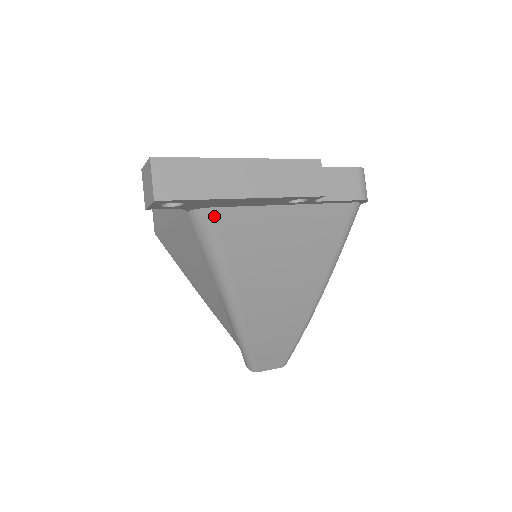
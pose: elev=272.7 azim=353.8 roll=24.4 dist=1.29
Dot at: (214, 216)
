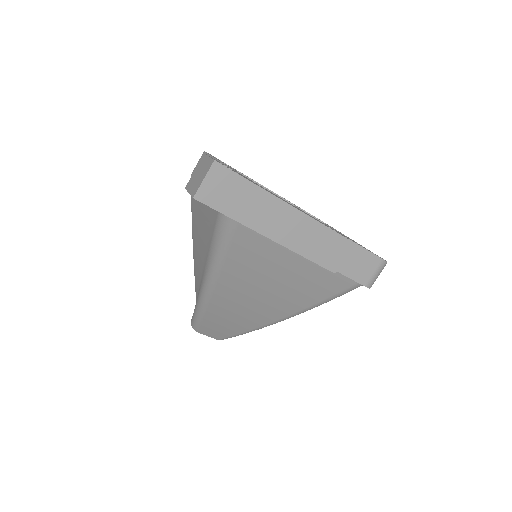
Dot at: (238, 225)
